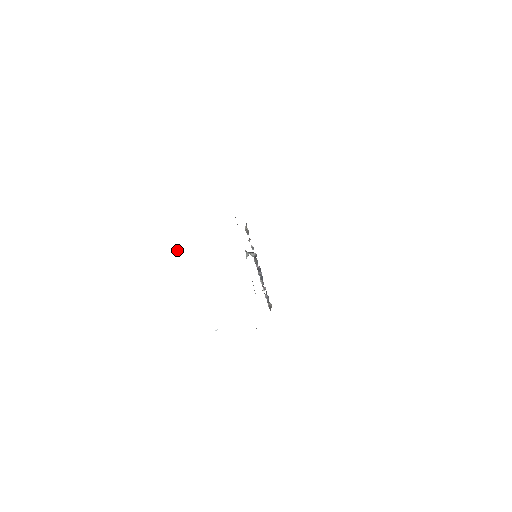
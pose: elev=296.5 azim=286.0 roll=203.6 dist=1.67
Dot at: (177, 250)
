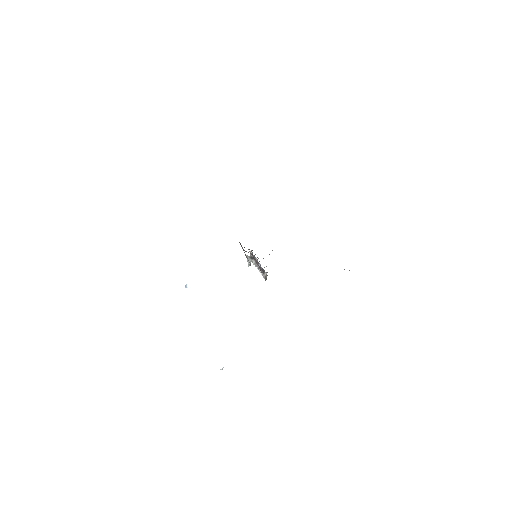
Dot at: (186, 286)
